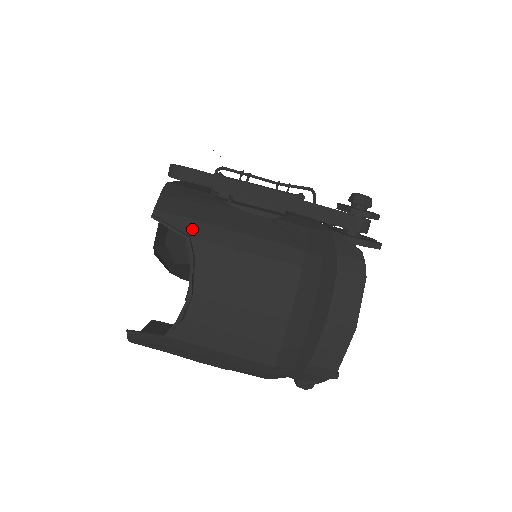
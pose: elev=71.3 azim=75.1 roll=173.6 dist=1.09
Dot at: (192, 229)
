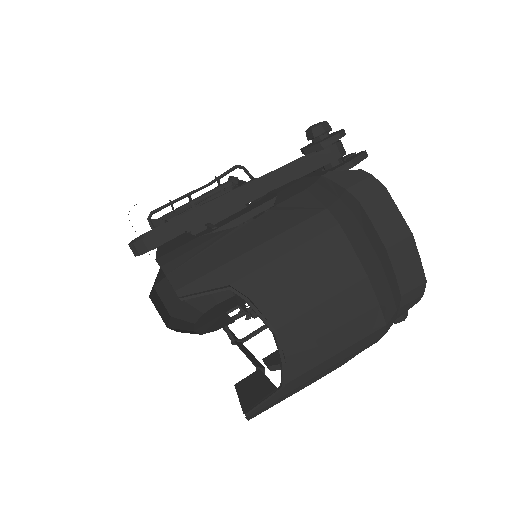
Dot at: (224, 278)
